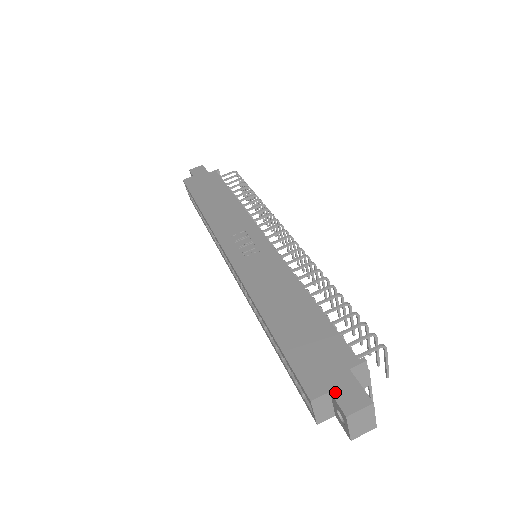
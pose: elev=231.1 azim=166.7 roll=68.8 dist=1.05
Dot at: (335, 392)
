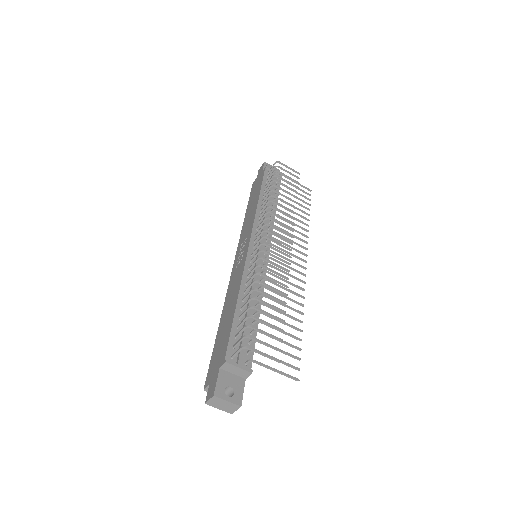
Dot at: (210, 385)
